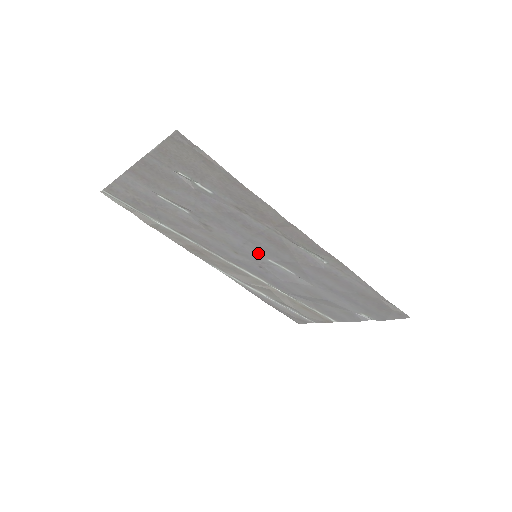
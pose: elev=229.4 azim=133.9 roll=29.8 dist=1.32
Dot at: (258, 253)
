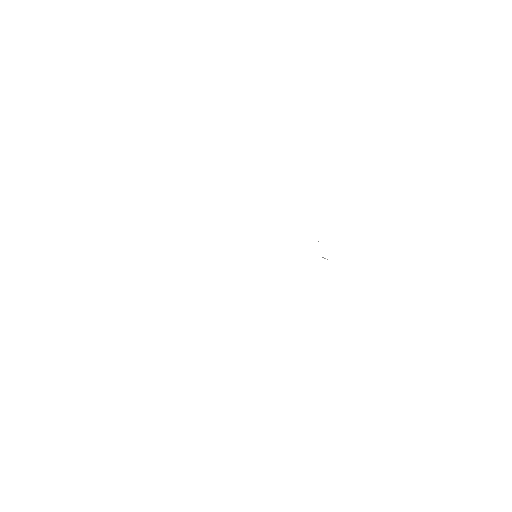
Dot at: occluded
